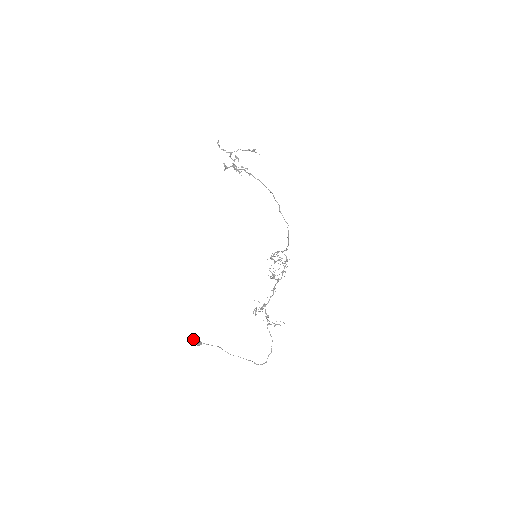
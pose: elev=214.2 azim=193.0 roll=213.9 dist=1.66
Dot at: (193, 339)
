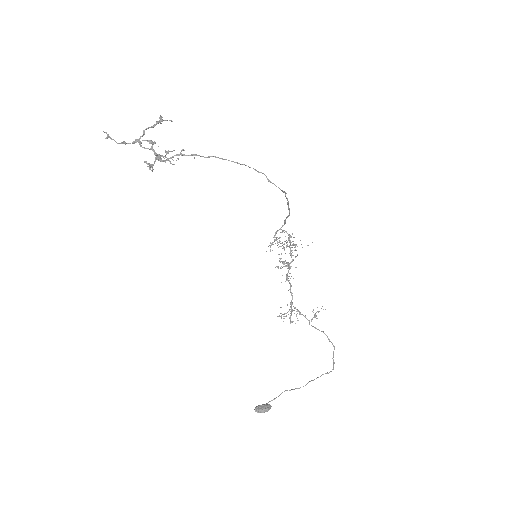
Dot at: (258, 409)
